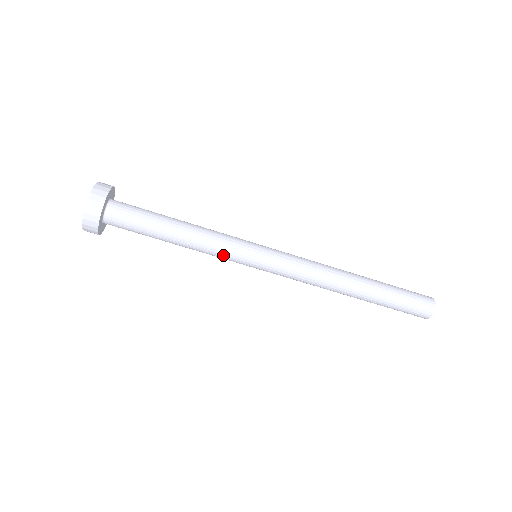
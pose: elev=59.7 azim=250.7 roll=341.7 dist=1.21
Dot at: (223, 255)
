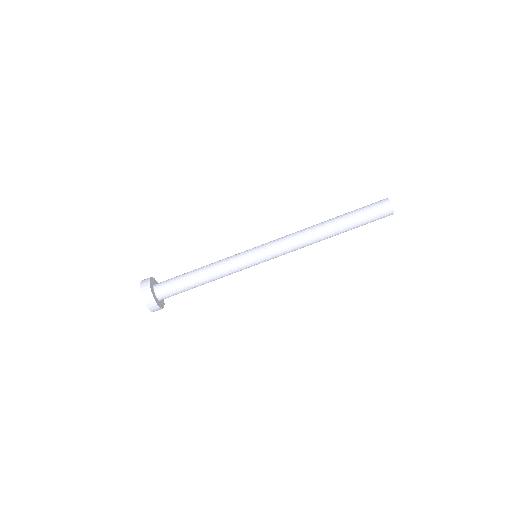
Dot at: (234, 266)
